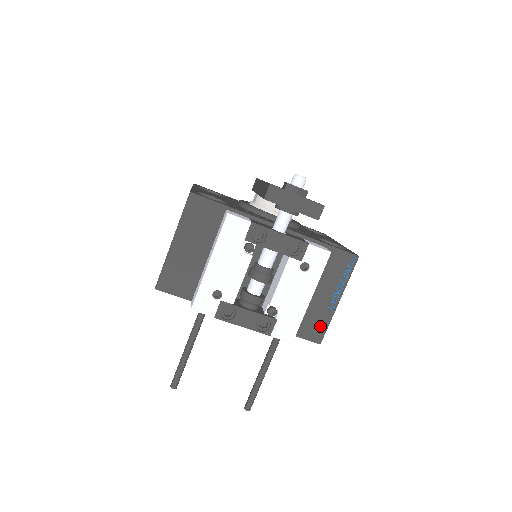
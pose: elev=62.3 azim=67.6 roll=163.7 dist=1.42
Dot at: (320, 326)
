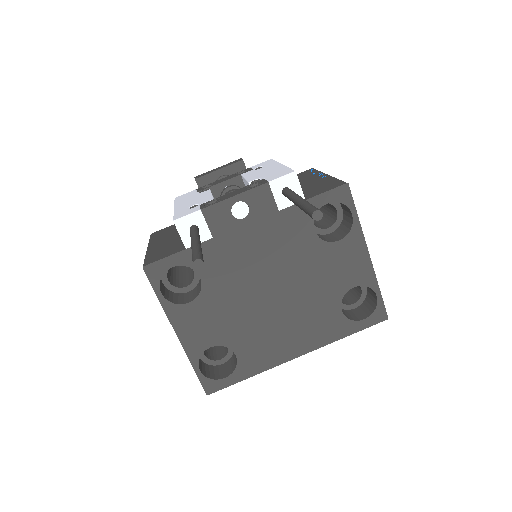
Dot at: (331, 183)
